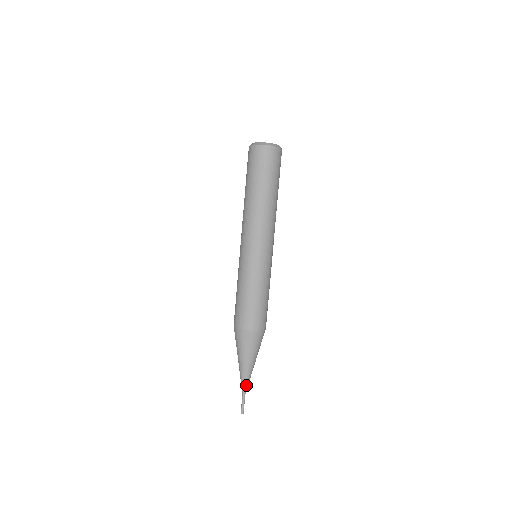
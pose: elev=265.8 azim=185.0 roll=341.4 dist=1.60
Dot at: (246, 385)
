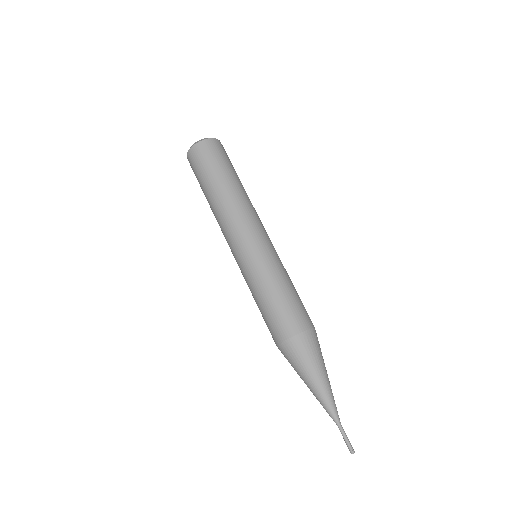
Dot at: (336, 409)
